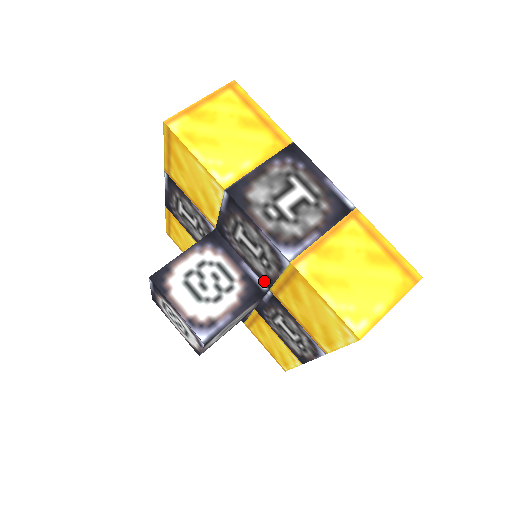
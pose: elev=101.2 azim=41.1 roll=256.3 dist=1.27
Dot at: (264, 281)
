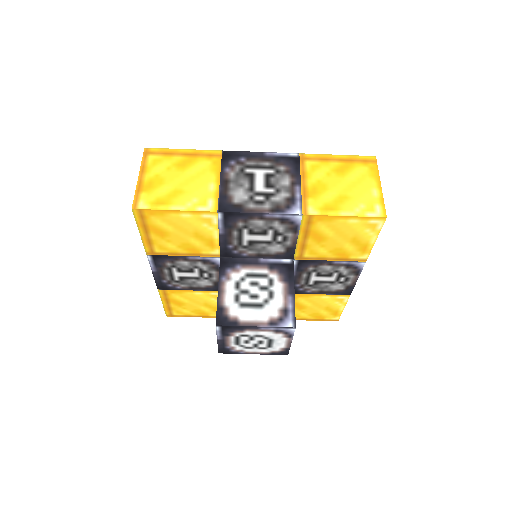
Dot at: (285, 257)
